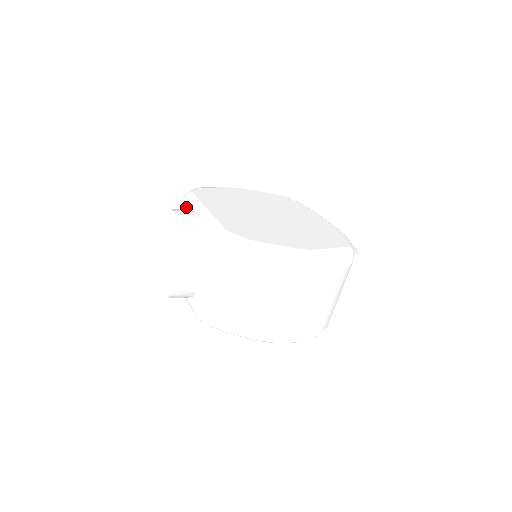
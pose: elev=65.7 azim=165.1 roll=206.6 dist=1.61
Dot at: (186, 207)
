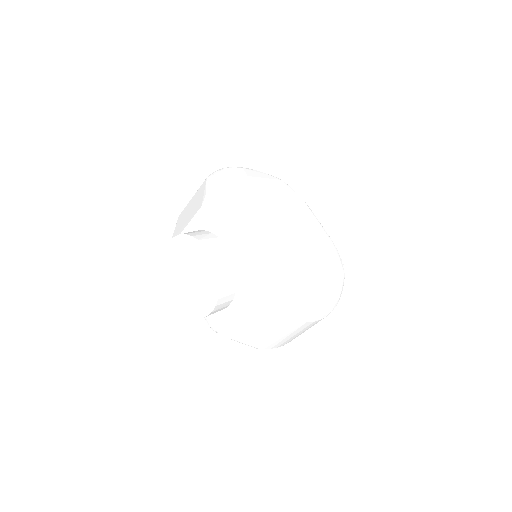
Dot at: (209, 226)
